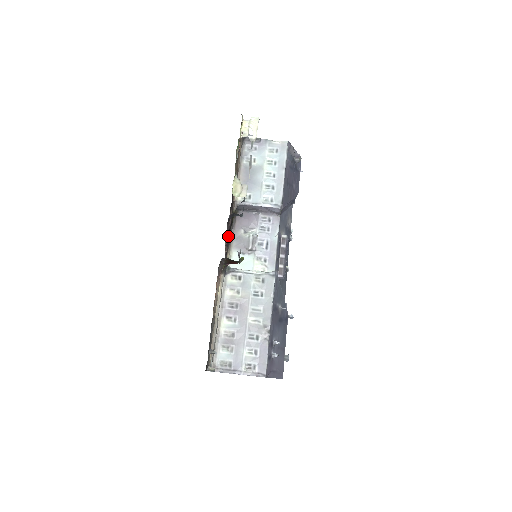
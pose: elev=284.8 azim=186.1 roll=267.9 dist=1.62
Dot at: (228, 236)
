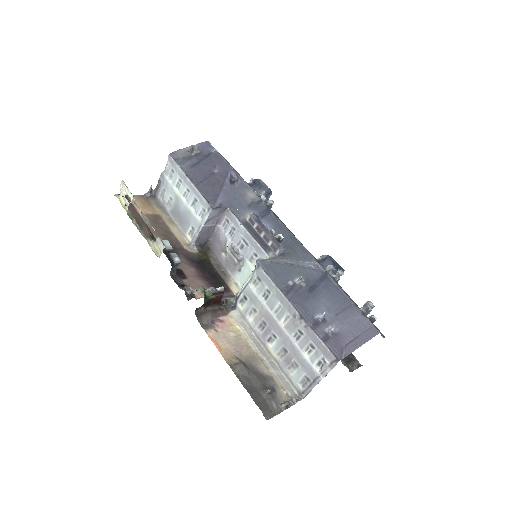
Dot at: (205, 279)
